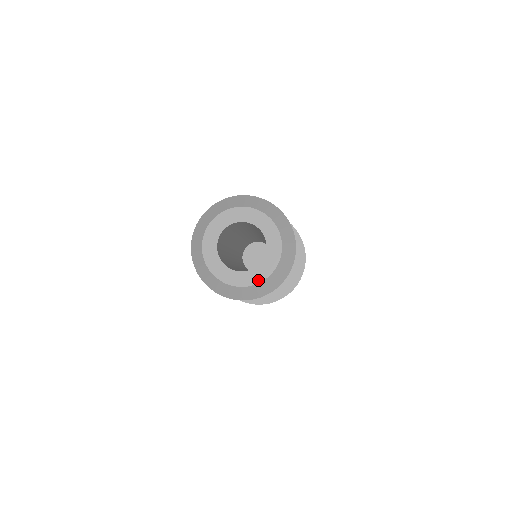
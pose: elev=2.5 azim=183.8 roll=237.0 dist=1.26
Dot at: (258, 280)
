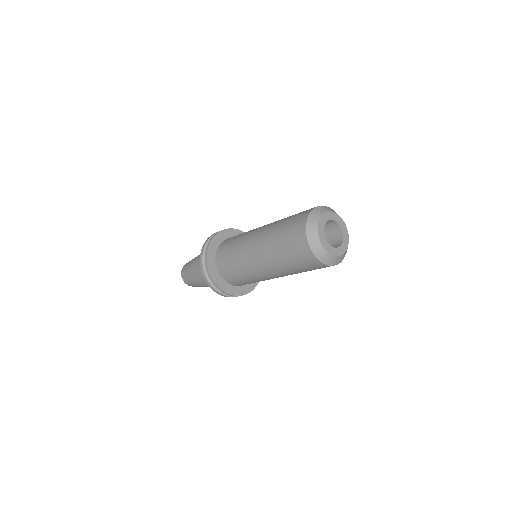
Dot at: (347, 245)
